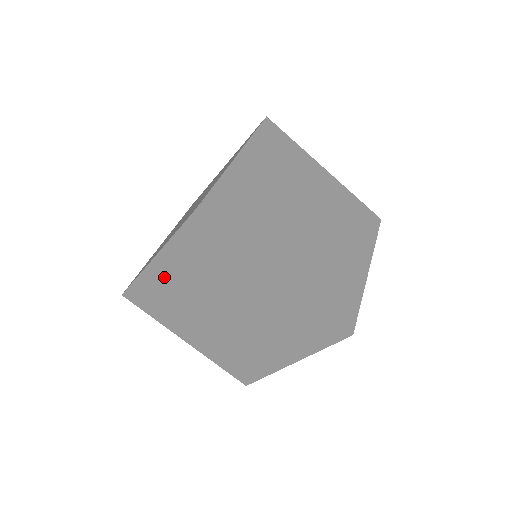
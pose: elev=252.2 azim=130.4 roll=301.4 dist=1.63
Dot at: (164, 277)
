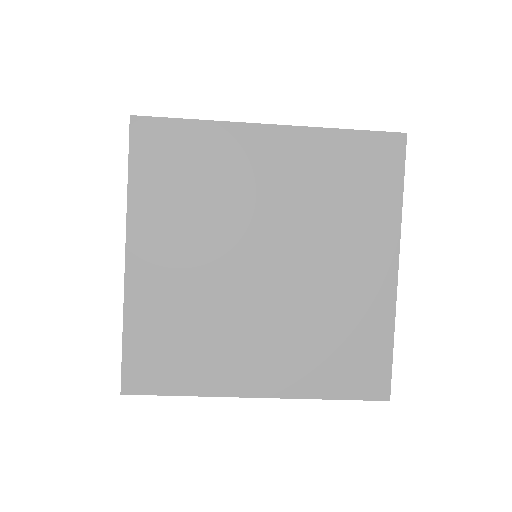
Dot at: occluded
